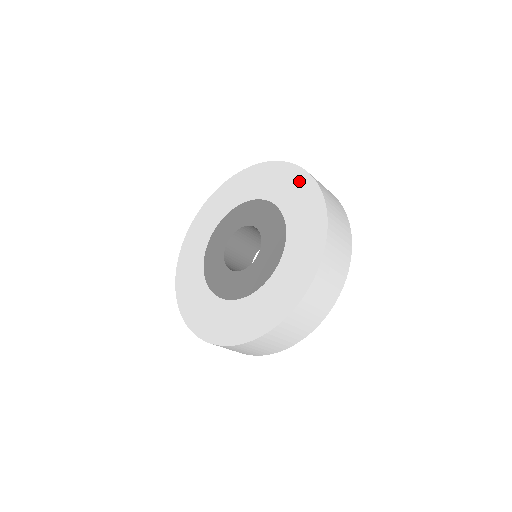
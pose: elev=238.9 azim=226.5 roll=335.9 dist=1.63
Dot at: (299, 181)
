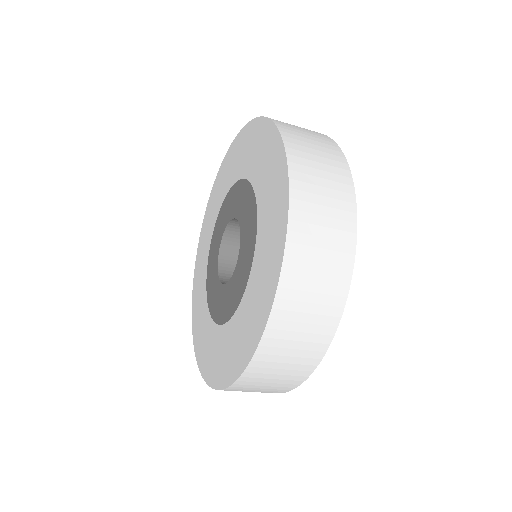
Dot at: (240, 142)
